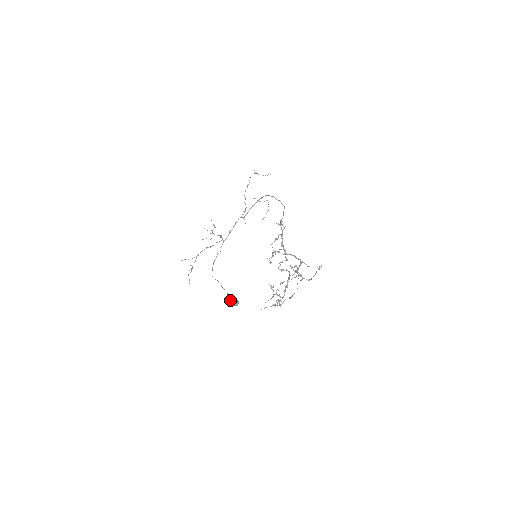
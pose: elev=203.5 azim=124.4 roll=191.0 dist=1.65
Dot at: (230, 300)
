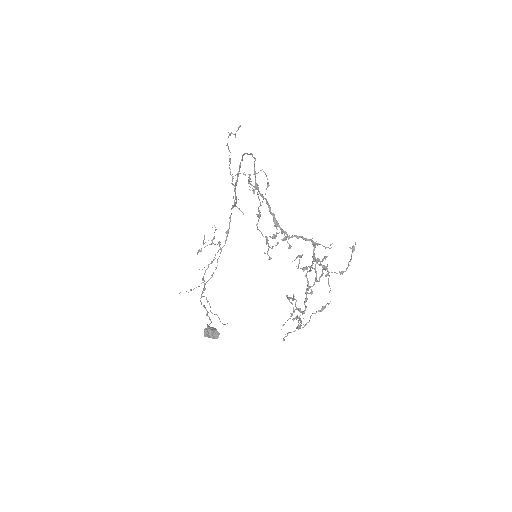
Dot at: (204, 331)
